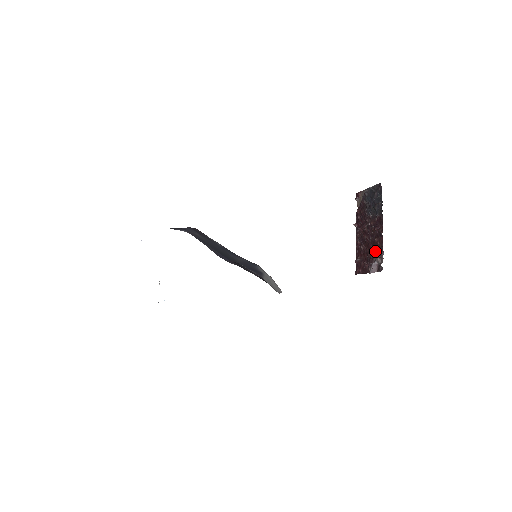
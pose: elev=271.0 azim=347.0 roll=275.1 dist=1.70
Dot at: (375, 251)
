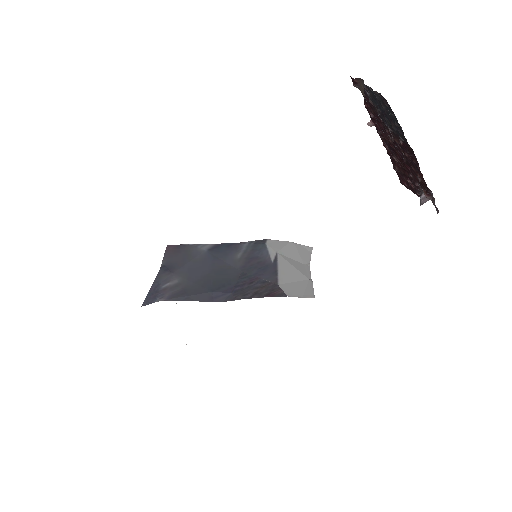
Dot at: (417, 180)
